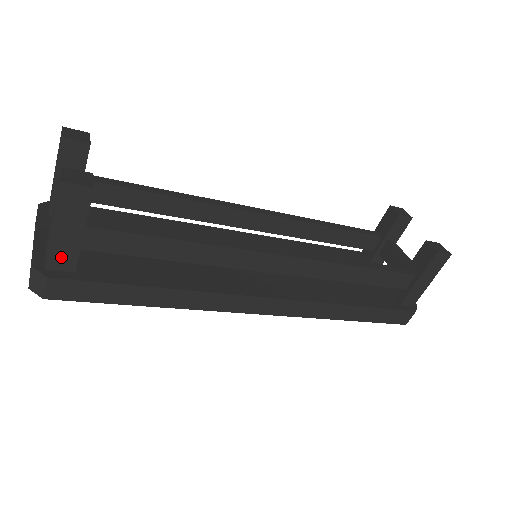
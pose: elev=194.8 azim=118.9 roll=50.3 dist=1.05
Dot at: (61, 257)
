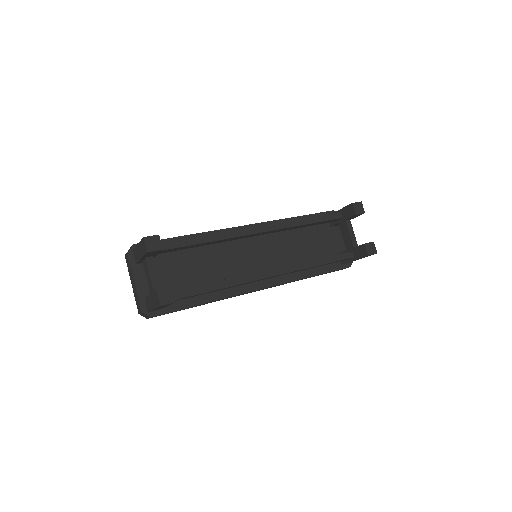
Dot at: (156, 309)
